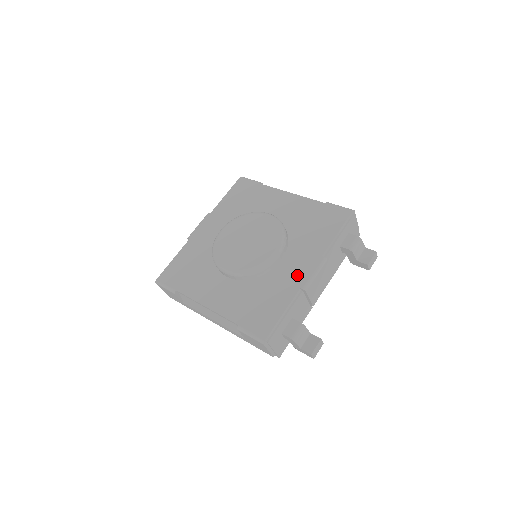
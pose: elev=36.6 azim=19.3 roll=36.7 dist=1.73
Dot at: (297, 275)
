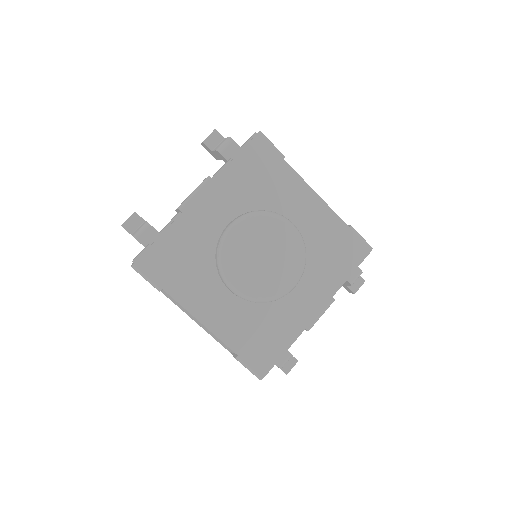
Dot at: (305, 312)
